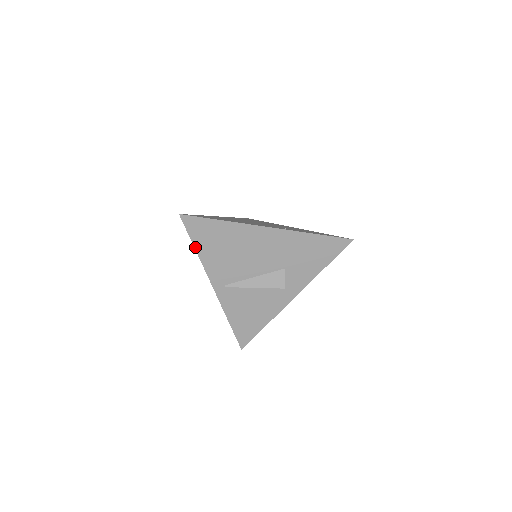
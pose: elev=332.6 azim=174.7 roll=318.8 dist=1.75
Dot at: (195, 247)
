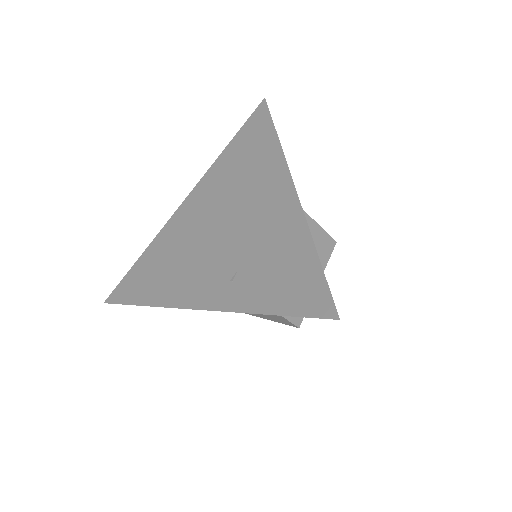
Dot at: occluded
